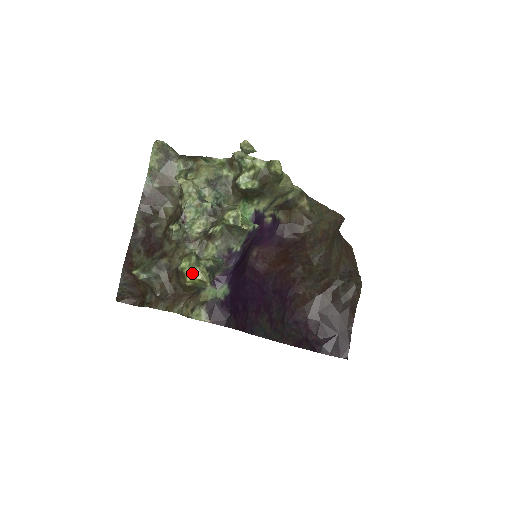
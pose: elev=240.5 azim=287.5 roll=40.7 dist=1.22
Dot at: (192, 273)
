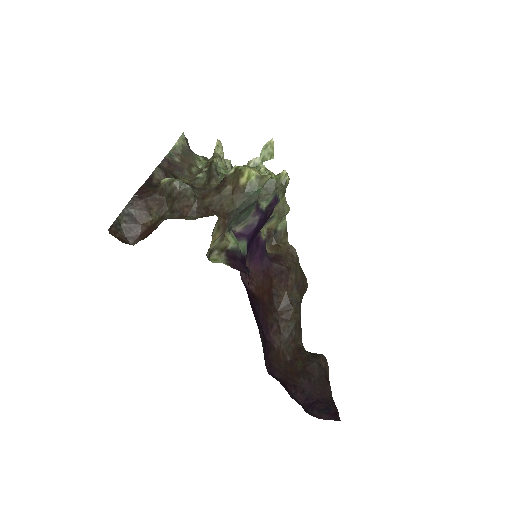
Dot at: (251, 168)
